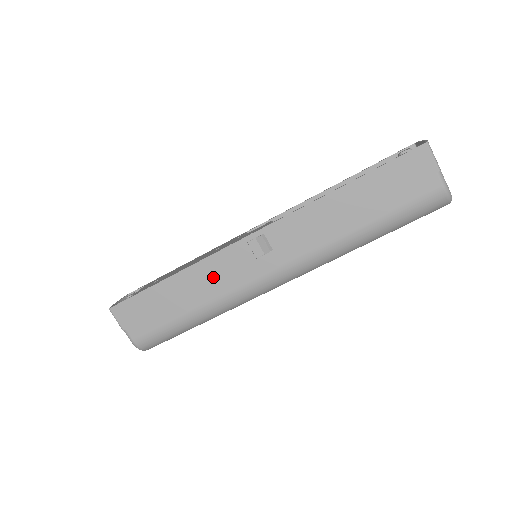
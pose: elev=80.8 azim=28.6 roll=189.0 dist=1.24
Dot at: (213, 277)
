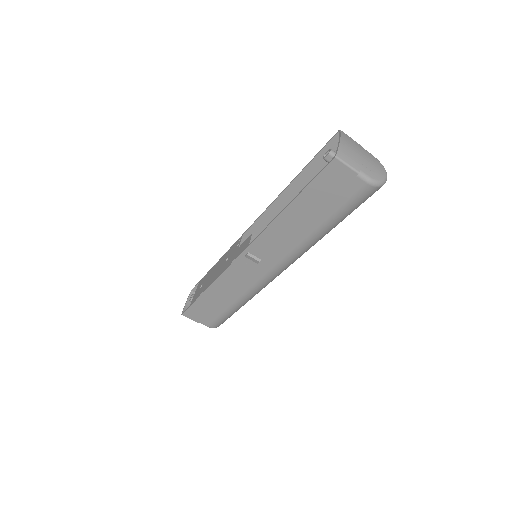
Dot at: (232, 284)
